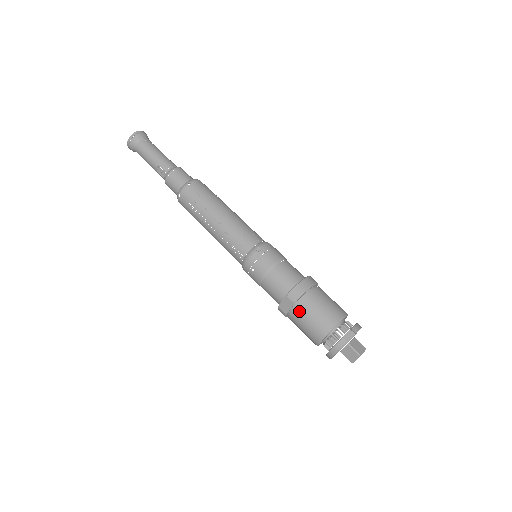
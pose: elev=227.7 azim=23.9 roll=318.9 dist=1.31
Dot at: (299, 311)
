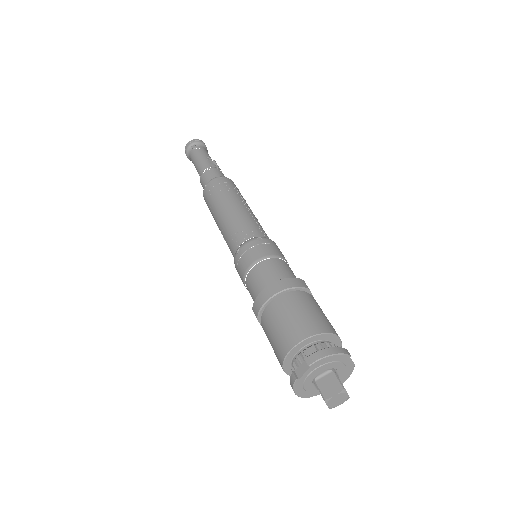
Dot at: (264, 330)
